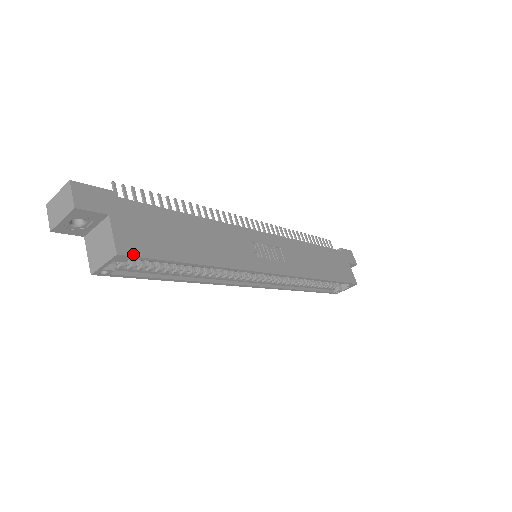
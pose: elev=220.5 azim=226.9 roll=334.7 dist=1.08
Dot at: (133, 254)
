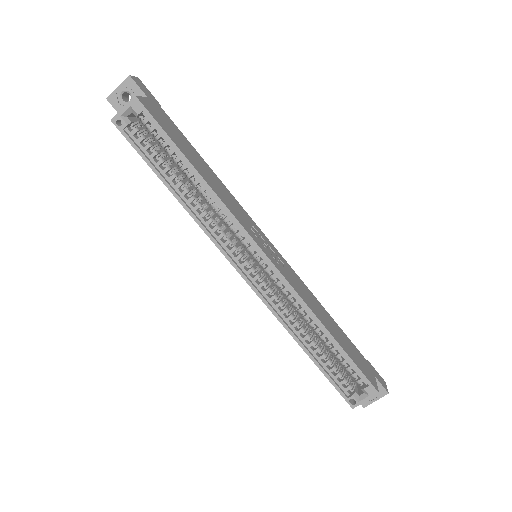
Dot at: (146, 108)
